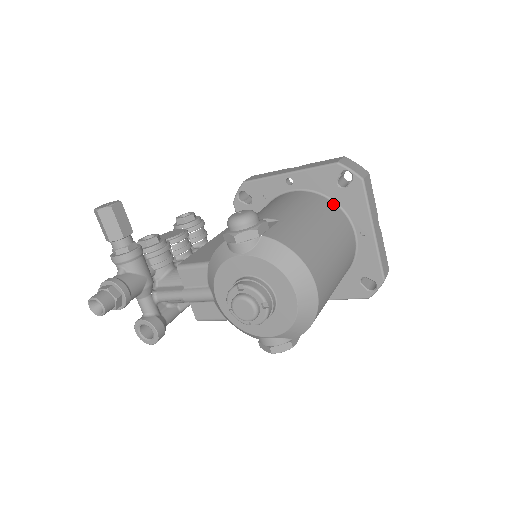
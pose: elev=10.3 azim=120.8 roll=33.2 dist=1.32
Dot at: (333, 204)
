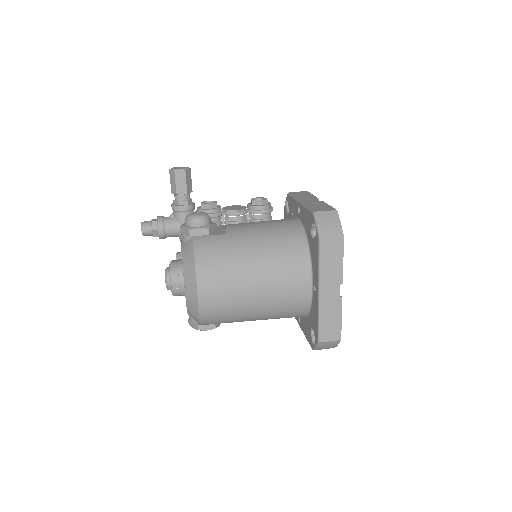
Dot at: (305, 248)
